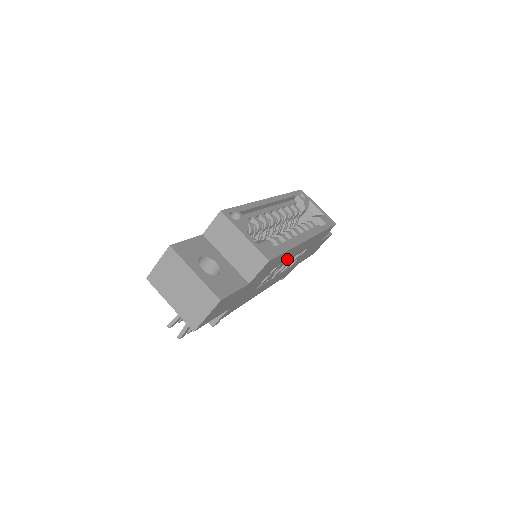
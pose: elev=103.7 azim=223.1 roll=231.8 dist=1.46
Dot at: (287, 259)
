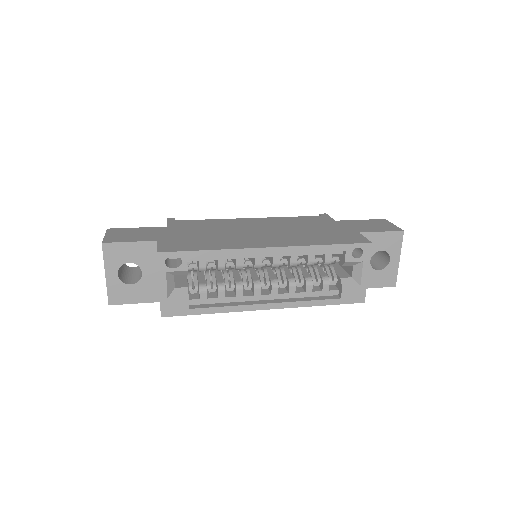
Dot at: occluded
